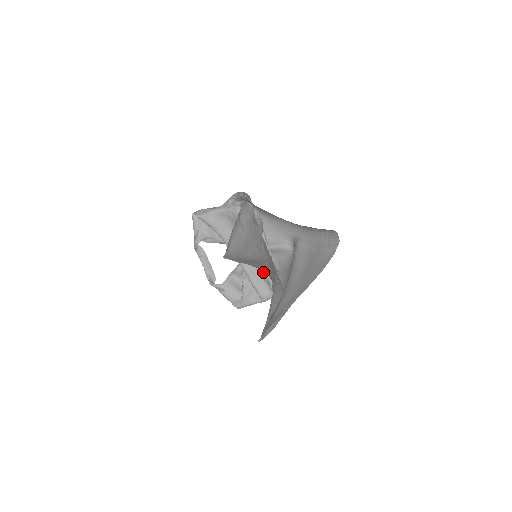
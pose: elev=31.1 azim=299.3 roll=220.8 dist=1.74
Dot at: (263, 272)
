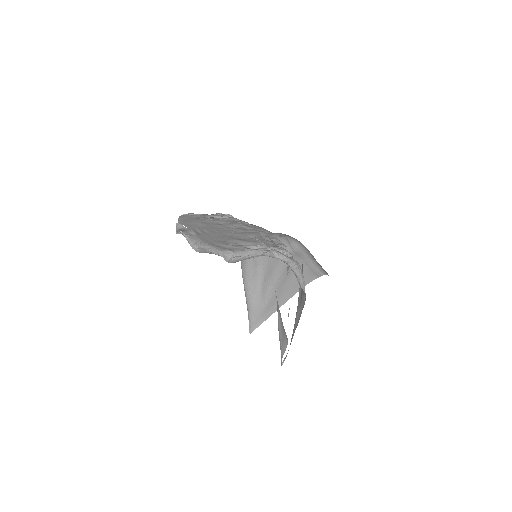
Dot at: occluded
